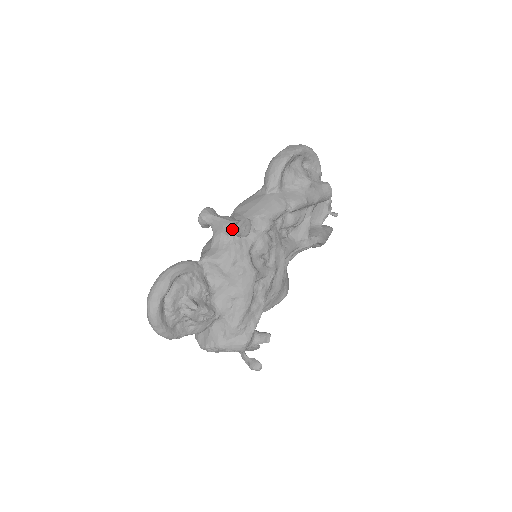
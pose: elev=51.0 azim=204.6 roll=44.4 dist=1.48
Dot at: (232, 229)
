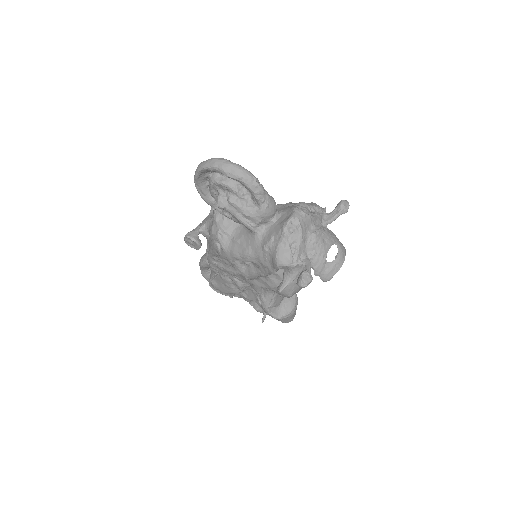
Dot at: occluded
